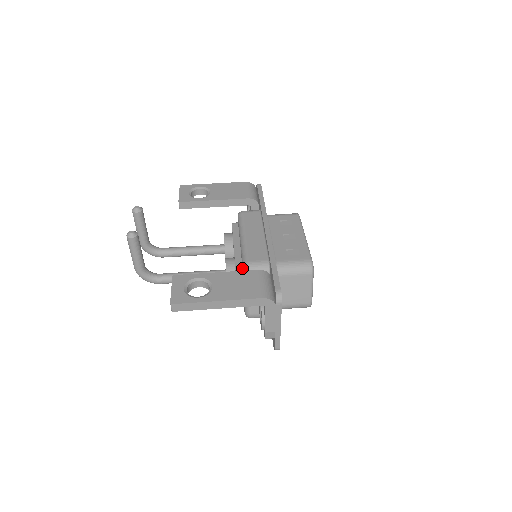
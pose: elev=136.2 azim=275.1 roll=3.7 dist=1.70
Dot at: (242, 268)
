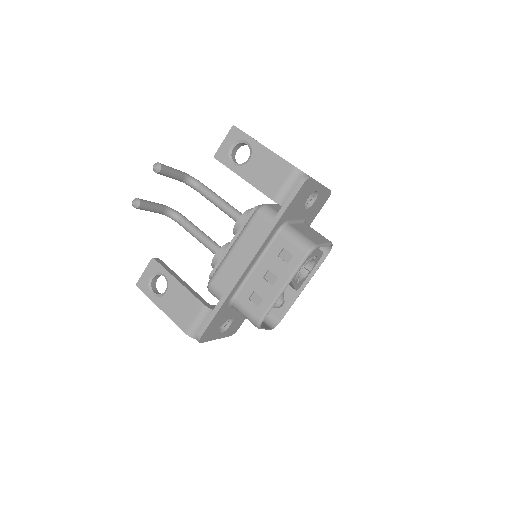
Dot at: occluded
